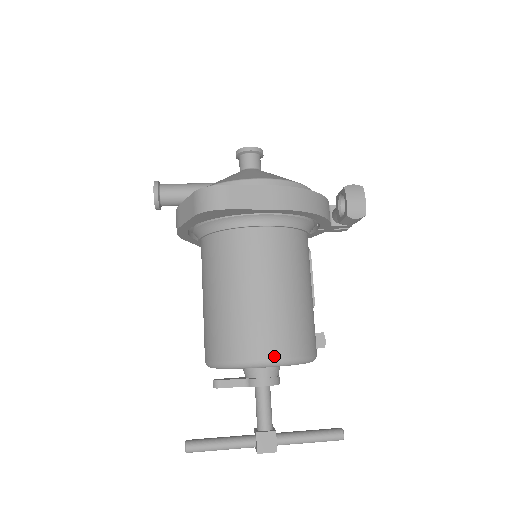
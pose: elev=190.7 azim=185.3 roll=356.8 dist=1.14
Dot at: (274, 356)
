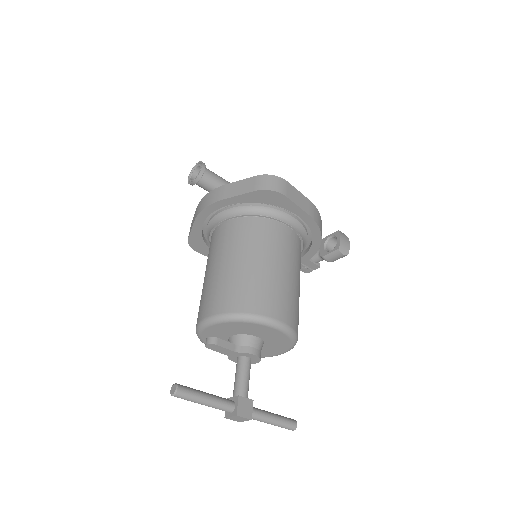
Dot at: (286, 321)
